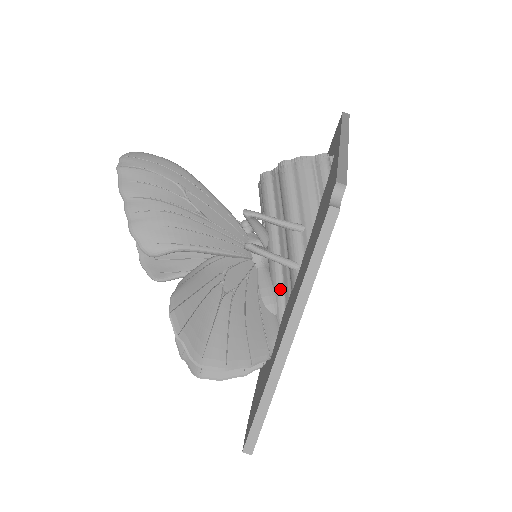
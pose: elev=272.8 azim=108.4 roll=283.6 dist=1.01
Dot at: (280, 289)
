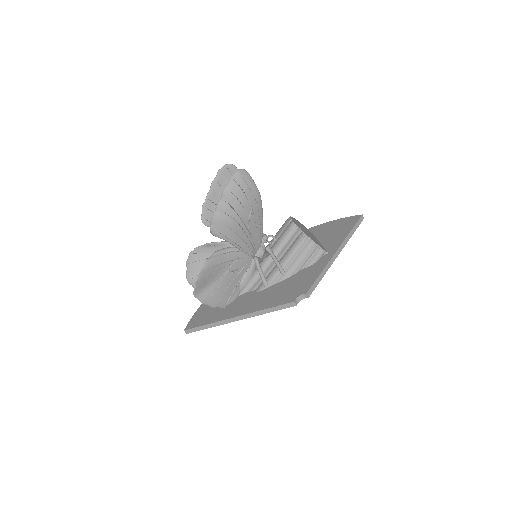
Dot at: (252, 283)
